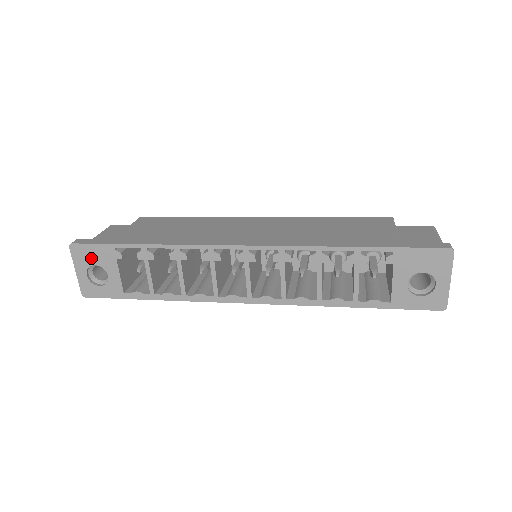
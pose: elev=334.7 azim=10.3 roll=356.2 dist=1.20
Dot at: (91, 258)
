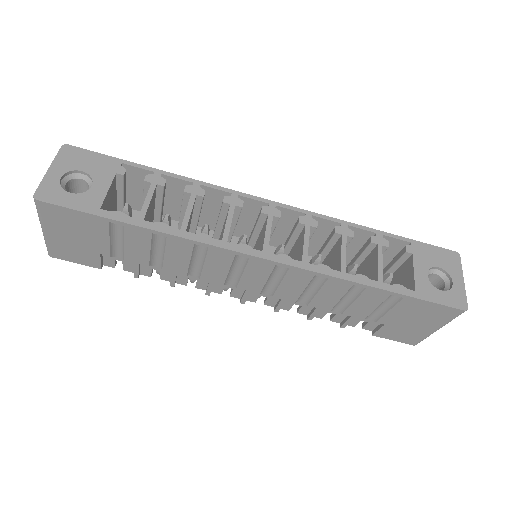
Dot at: (82, 163)
